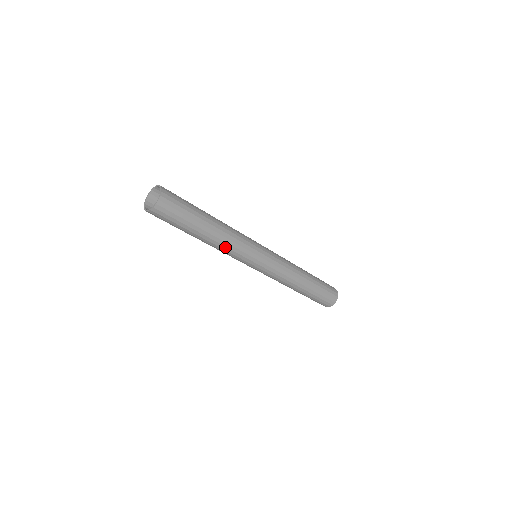
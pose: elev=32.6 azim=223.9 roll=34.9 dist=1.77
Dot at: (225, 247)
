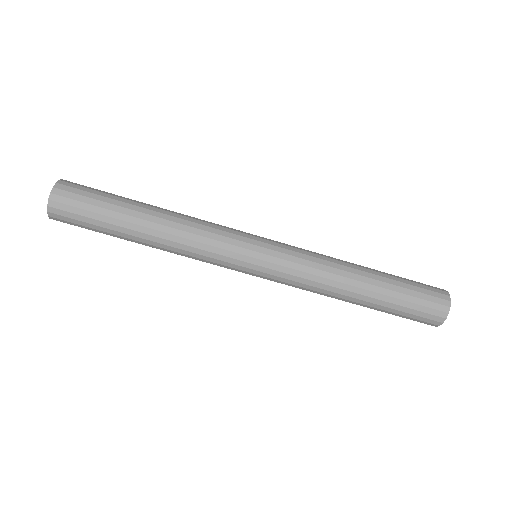
Dot at: (185, 240)
